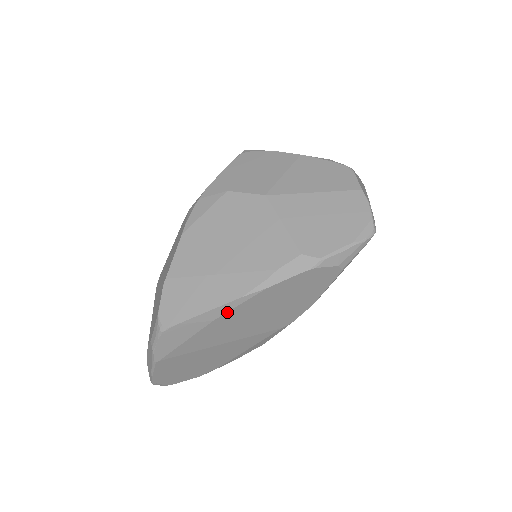
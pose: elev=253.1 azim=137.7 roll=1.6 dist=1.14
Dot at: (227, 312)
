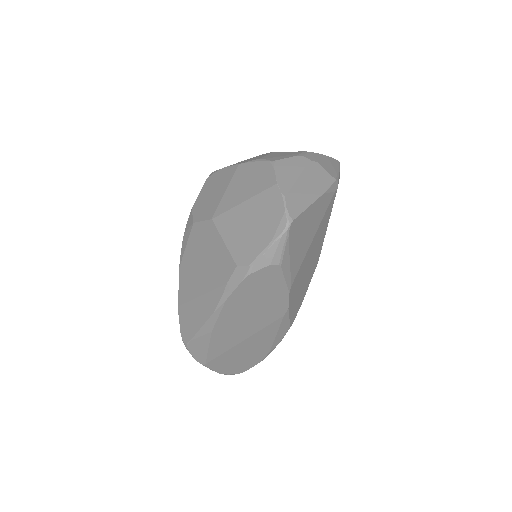
Dot at: (215, 323)
